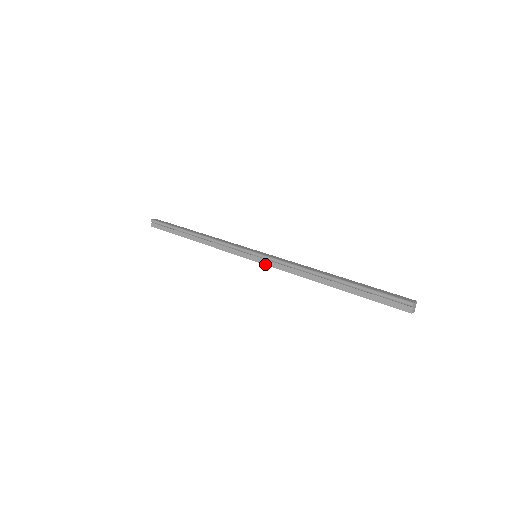
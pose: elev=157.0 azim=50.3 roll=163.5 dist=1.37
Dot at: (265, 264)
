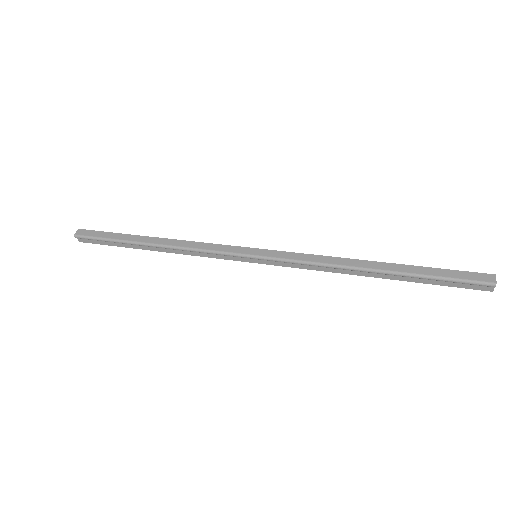
Dot at: (275, 265)
